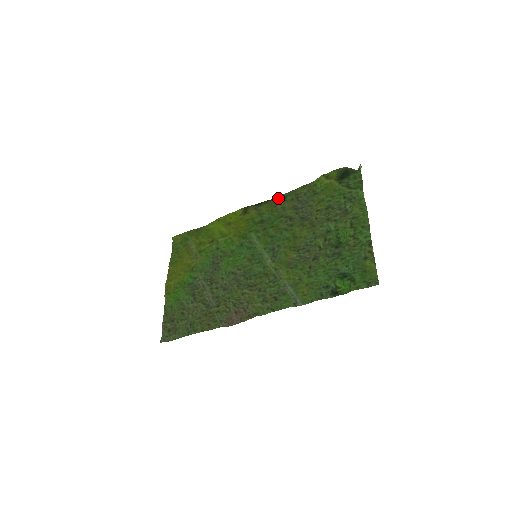
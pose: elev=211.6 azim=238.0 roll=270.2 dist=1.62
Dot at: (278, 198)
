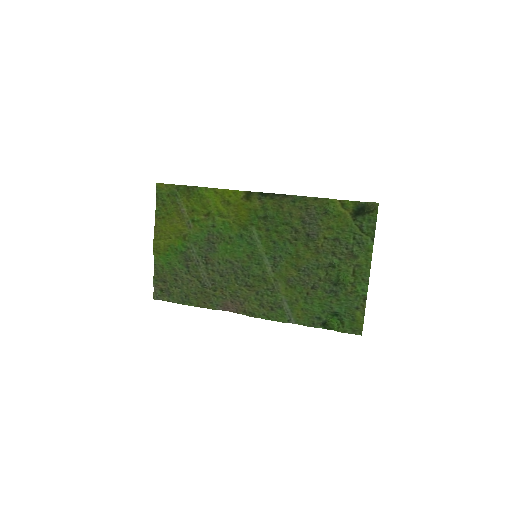
Dot at: (286, 197)
